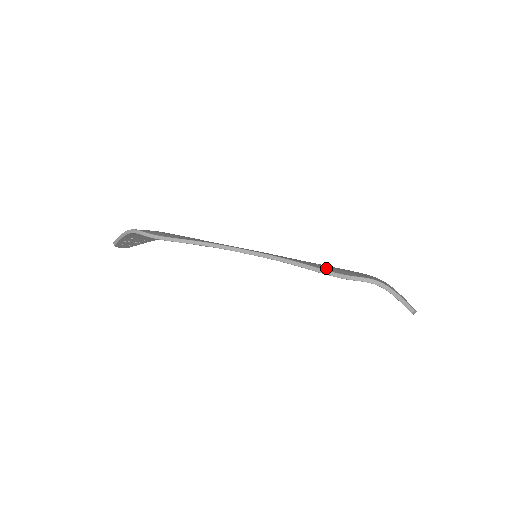
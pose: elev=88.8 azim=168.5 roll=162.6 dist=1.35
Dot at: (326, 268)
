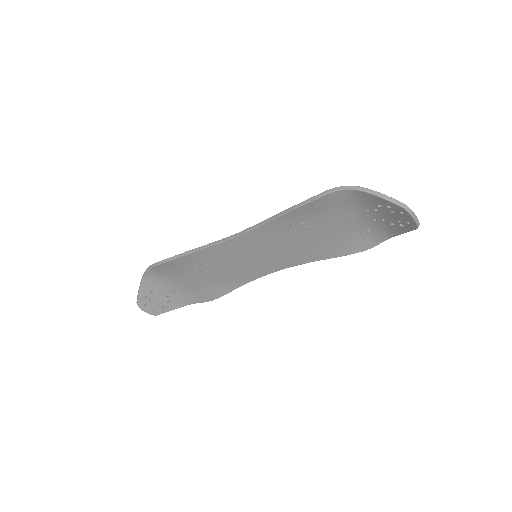
Dot at: occluded
